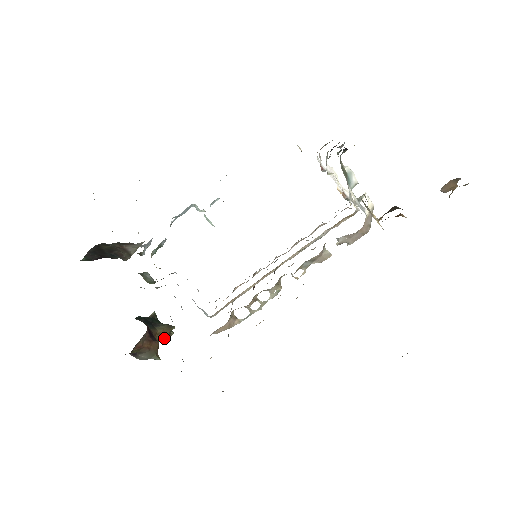
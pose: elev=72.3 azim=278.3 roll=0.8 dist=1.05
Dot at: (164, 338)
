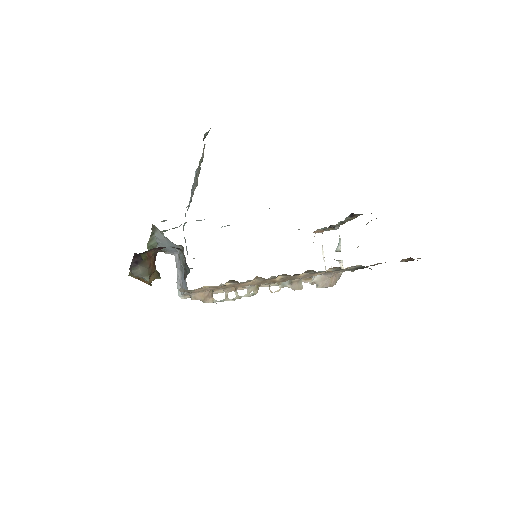
Dot at: (147, 281)
